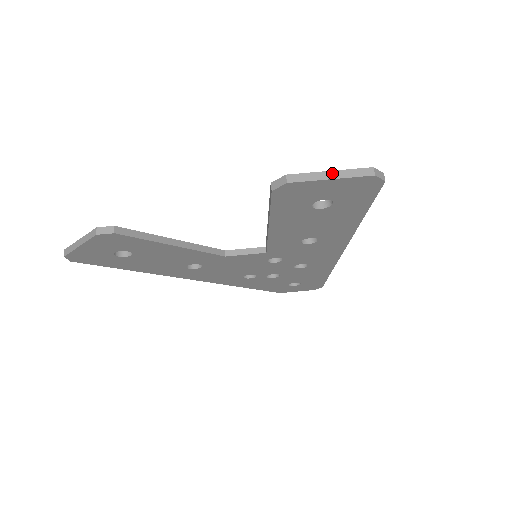
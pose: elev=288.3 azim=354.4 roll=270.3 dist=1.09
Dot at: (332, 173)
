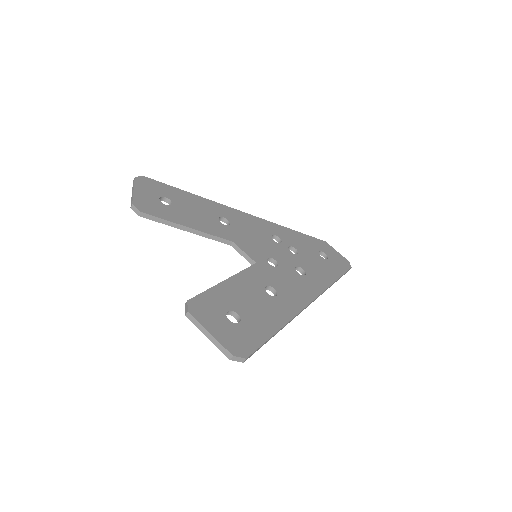
Dot at: (210, 335)
